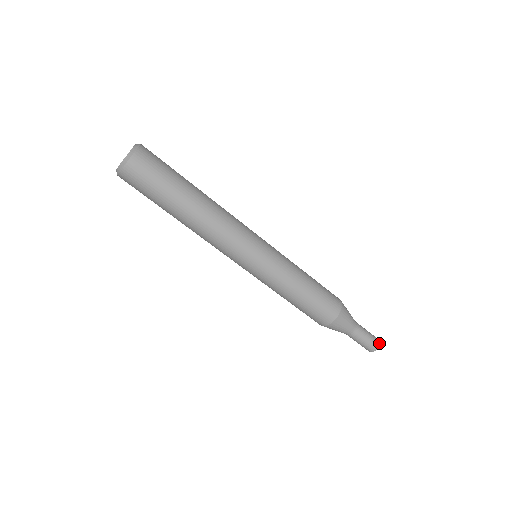
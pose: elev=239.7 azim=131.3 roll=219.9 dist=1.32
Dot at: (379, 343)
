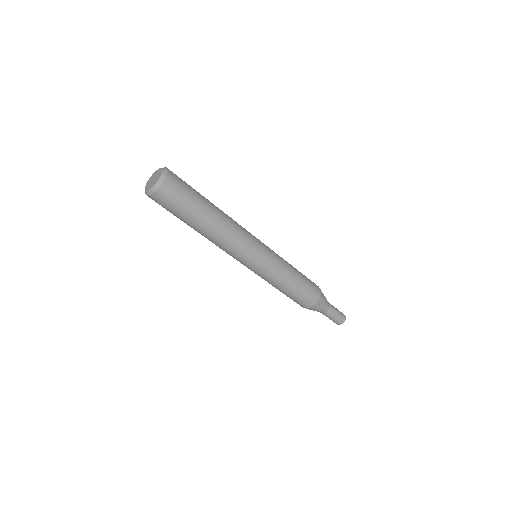
Dot at: (345, 319)
